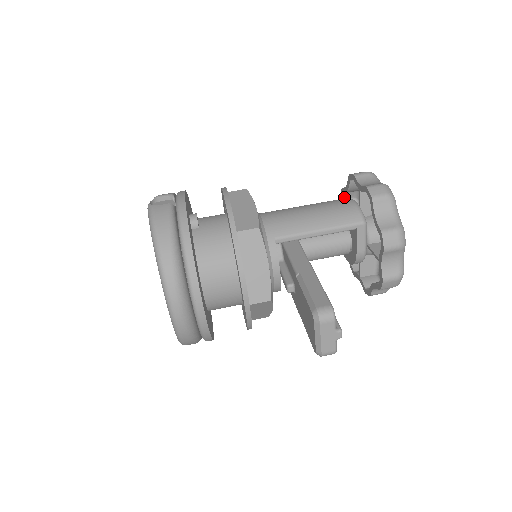
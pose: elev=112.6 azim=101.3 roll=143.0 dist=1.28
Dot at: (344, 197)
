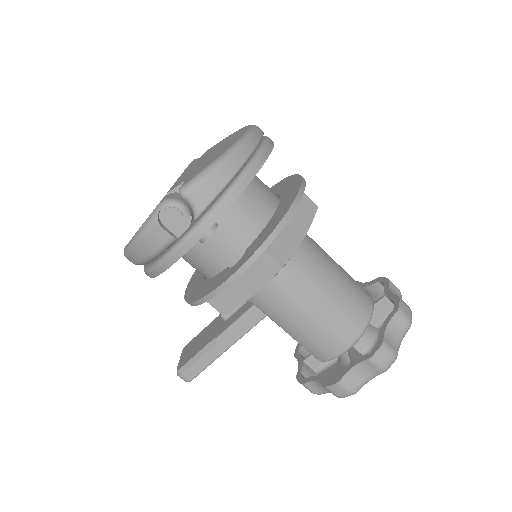
Dot at: (396, 305)
